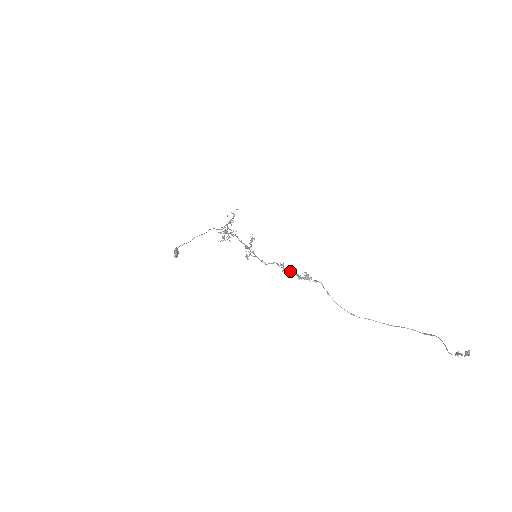
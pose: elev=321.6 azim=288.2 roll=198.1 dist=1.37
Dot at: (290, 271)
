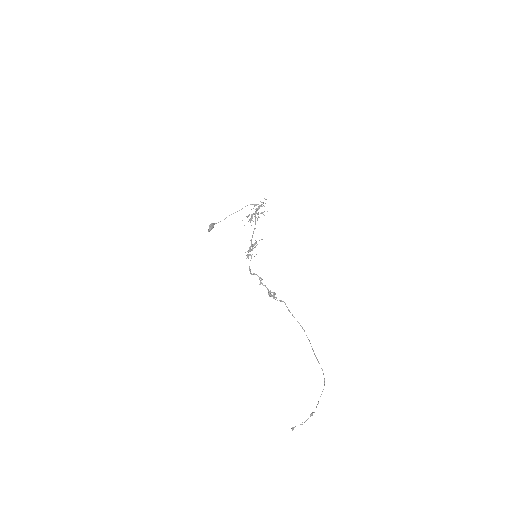
Dot at: (265, 286)
